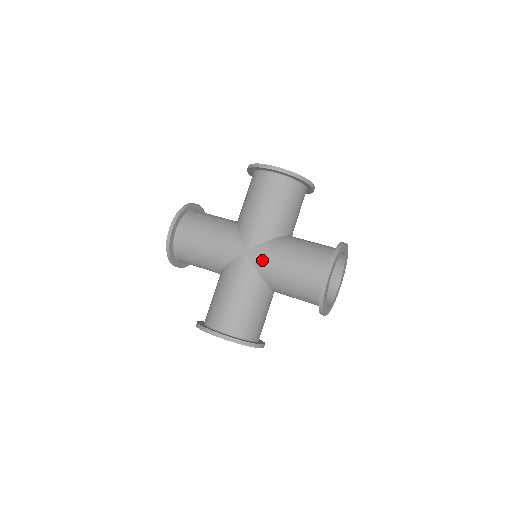
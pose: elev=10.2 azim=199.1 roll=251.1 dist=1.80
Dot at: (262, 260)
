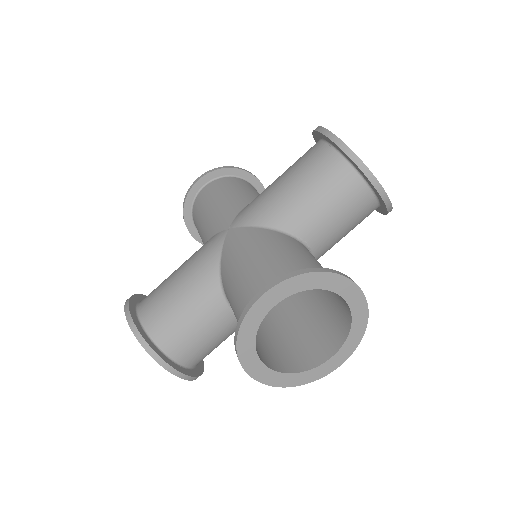
Dot at: (231, 246)
